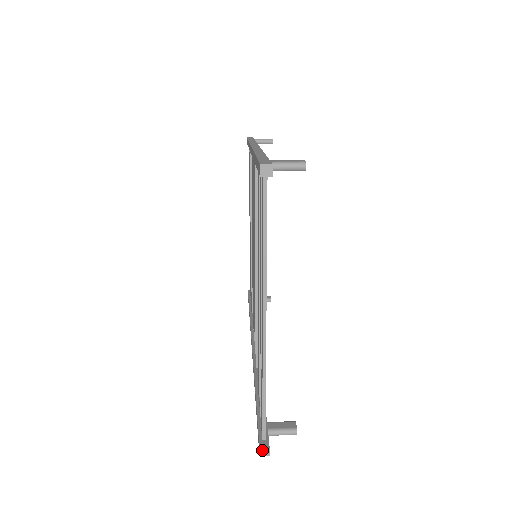
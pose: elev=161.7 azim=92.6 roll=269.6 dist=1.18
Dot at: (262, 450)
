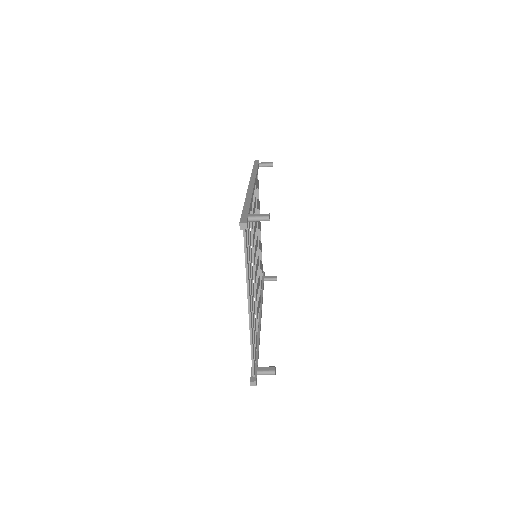
Dot at: (252, 383)
